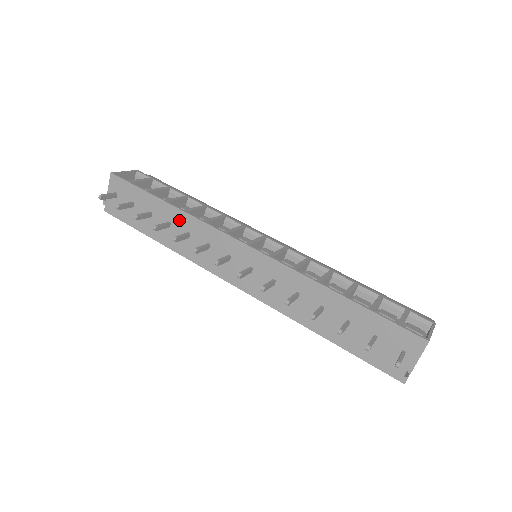
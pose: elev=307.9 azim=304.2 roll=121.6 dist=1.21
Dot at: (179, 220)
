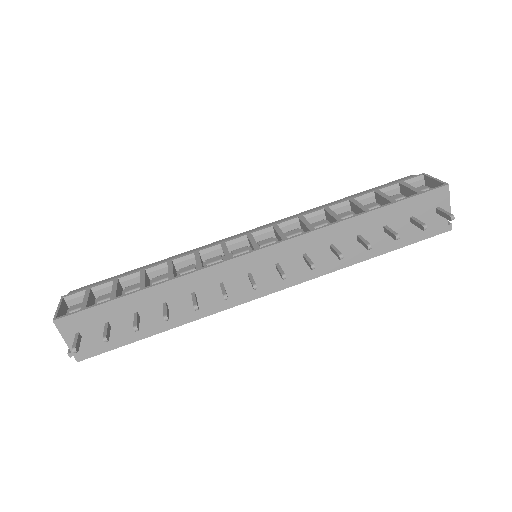
Dot at: (173, 292)
